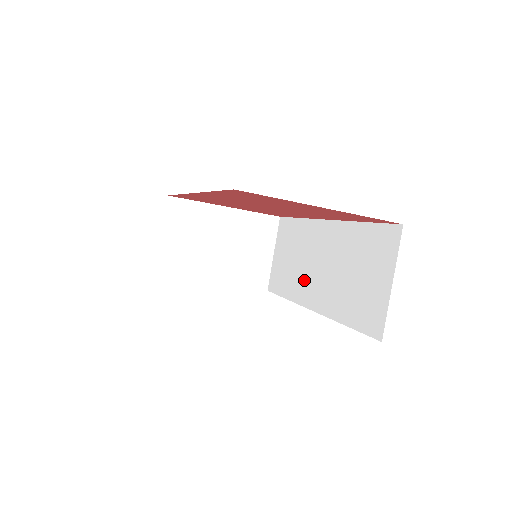
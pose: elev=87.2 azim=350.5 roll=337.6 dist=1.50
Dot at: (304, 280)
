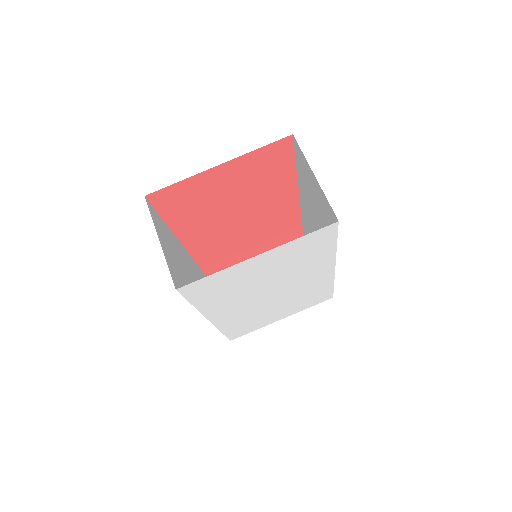
Dot at: occluded
